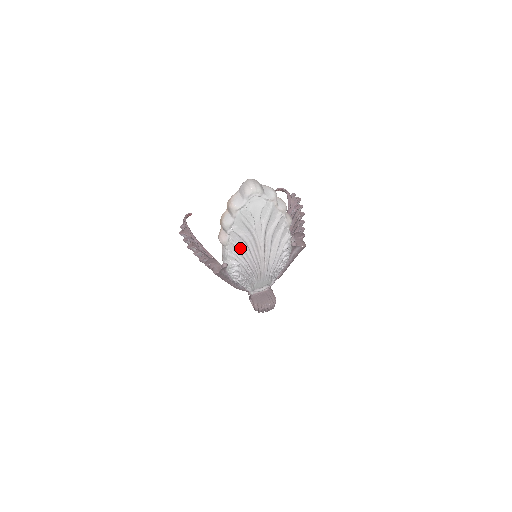
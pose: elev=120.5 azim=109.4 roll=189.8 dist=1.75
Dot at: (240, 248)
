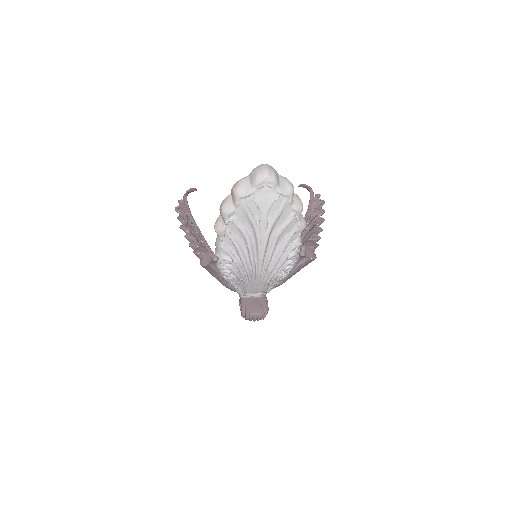
Dot at: (237, 243)
